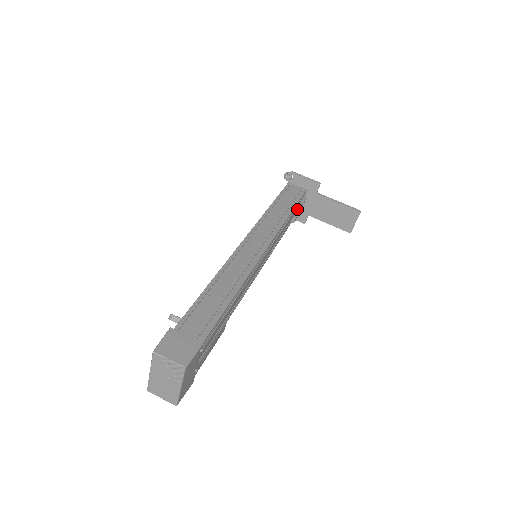
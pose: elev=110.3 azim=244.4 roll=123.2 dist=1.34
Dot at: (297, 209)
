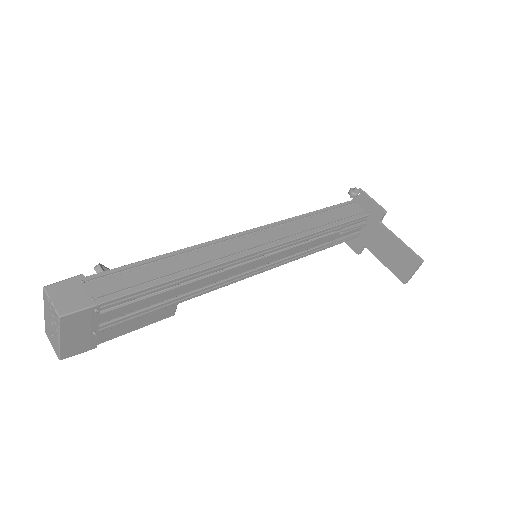
Dot at: (342, 229)
